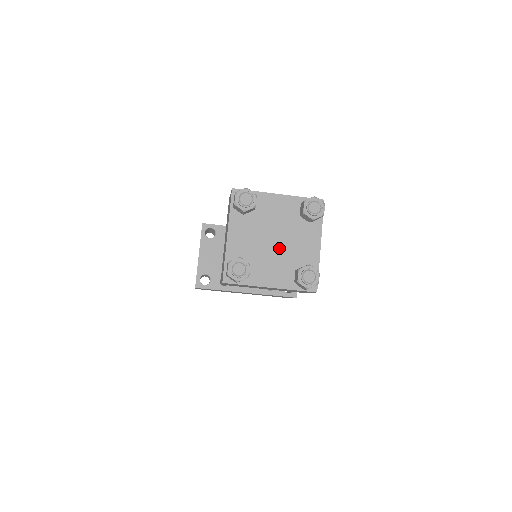
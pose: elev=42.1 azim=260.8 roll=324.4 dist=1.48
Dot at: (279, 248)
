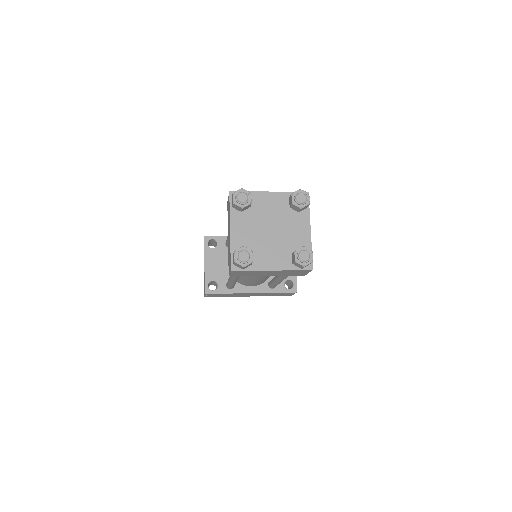
Dot at: (275, 236)
